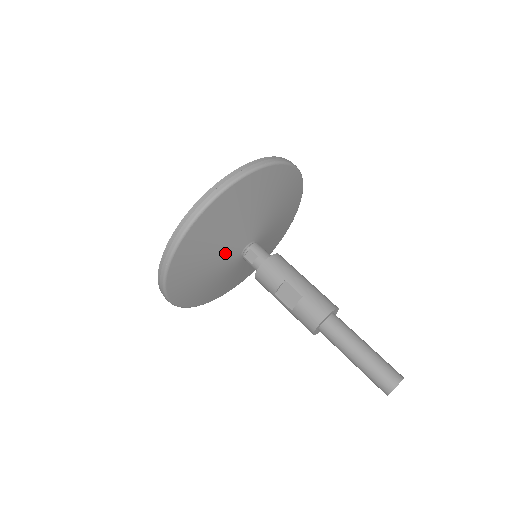
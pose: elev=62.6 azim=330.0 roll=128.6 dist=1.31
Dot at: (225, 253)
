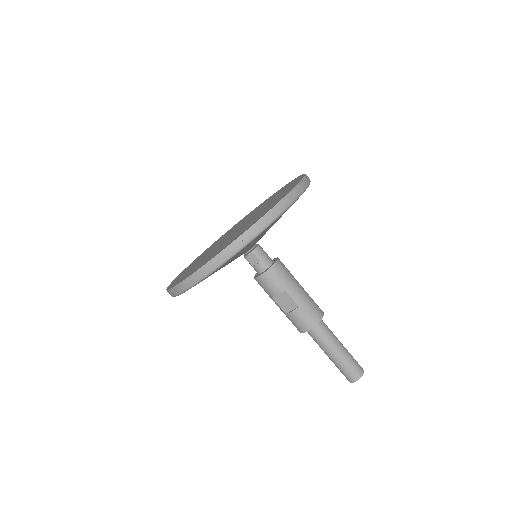
Dot at: (233, 260)
